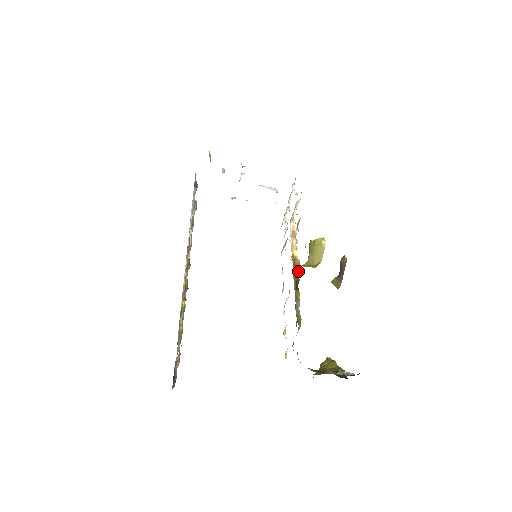
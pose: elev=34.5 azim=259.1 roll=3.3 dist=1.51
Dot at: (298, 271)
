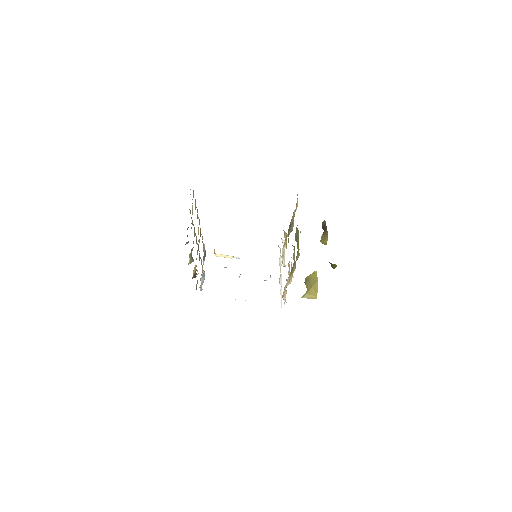
Dot at: occluded
